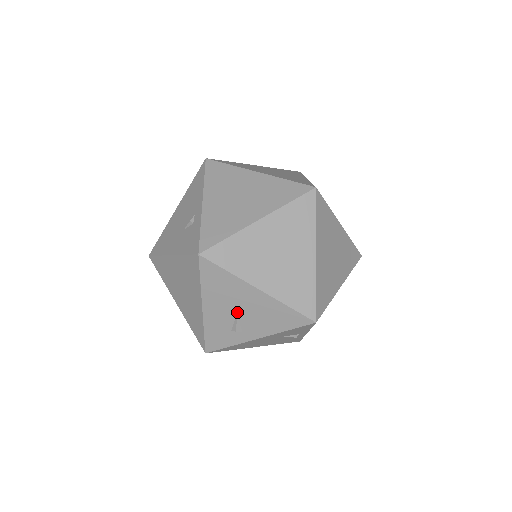
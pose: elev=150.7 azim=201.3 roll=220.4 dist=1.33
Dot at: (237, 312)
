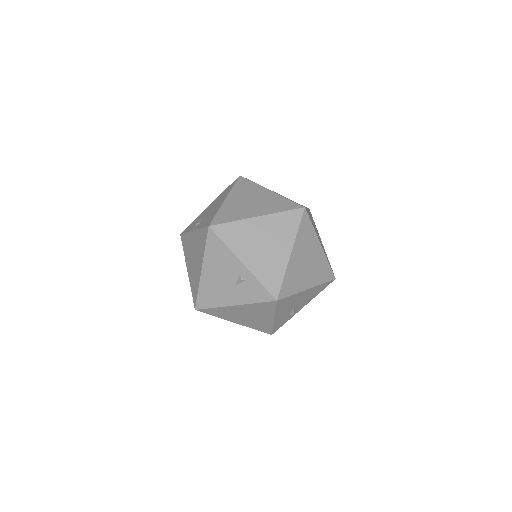
Dot at: (294, 306)
